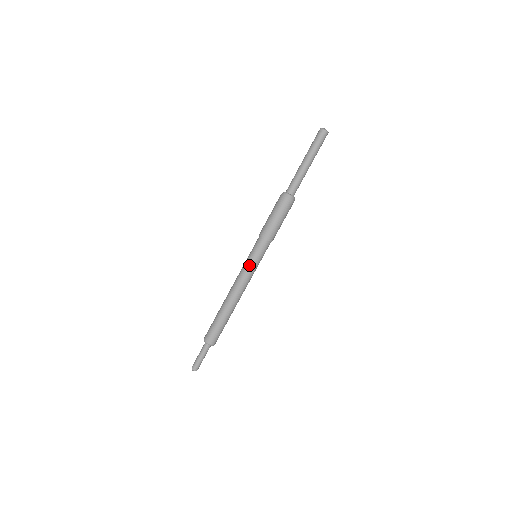
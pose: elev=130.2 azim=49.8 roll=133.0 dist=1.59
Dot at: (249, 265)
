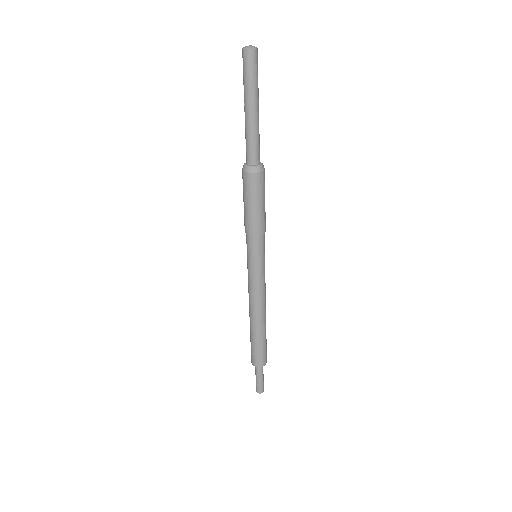
Dot at: (259, 272)
